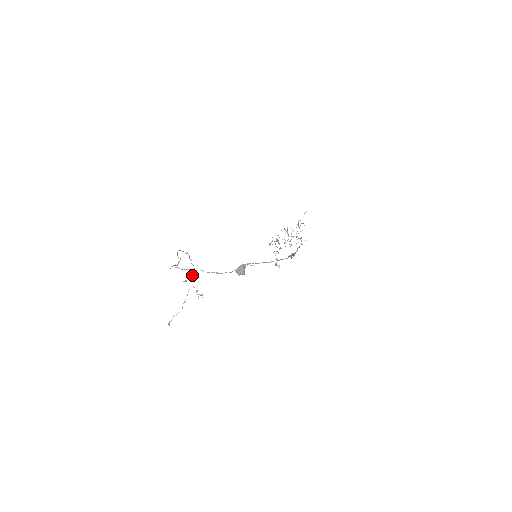
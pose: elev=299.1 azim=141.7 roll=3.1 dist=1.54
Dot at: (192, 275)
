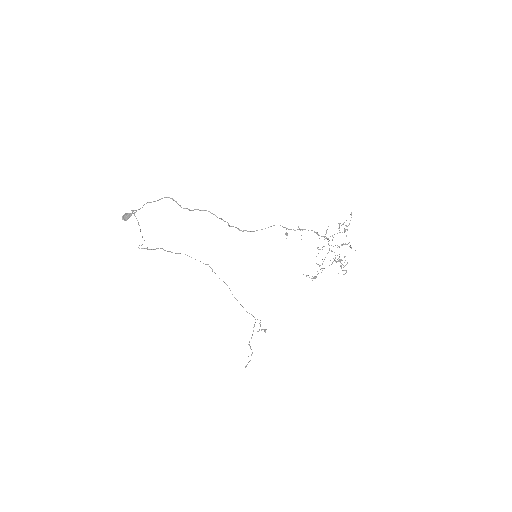
Dot at: (234, 297)
